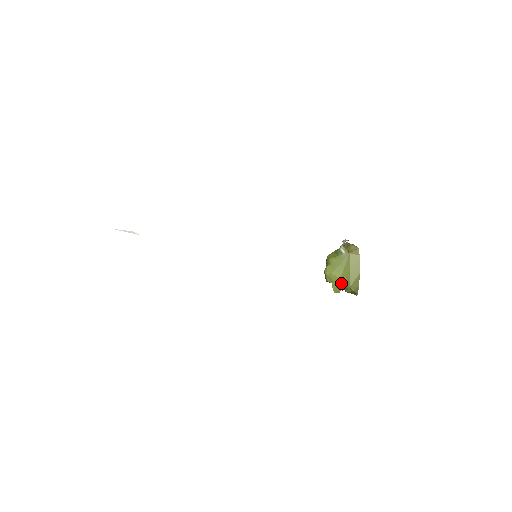
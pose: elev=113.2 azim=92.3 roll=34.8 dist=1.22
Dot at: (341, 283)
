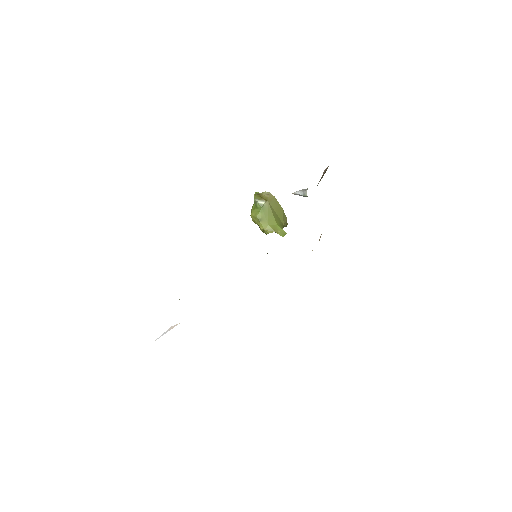
Dot at: (279, 226)
